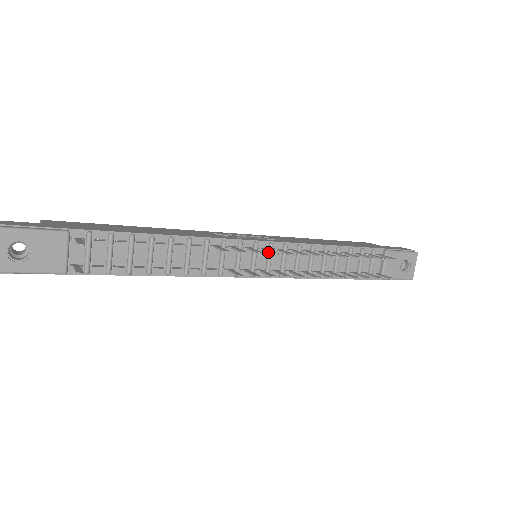
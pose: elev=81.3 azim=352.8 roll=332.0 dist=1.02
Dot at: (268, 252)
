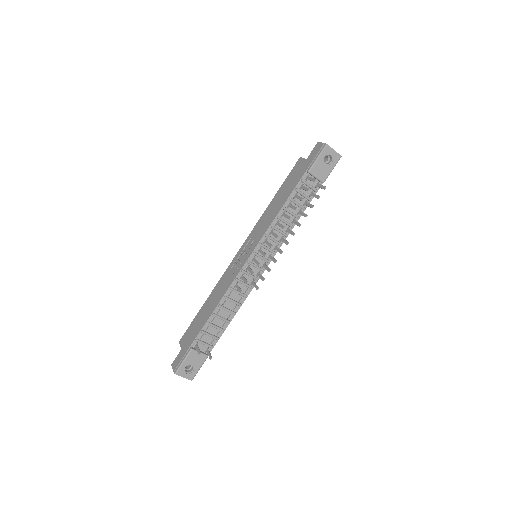
Dot at: (257, 257)
